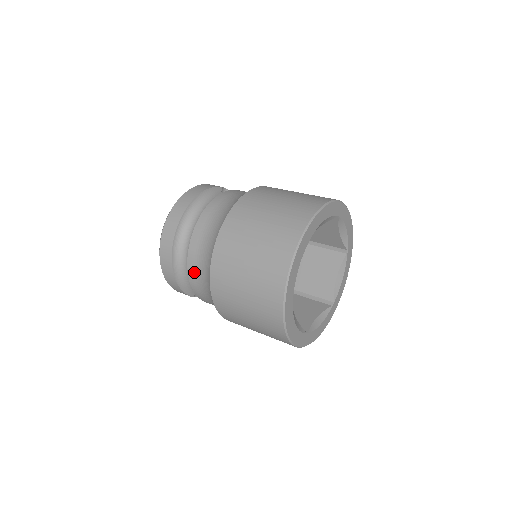
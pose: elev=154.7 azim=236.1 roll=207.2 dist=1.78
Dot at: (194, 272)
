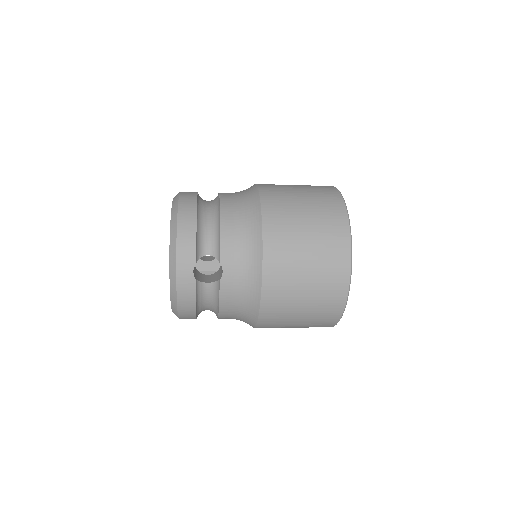
Dot at: (229, 204)
